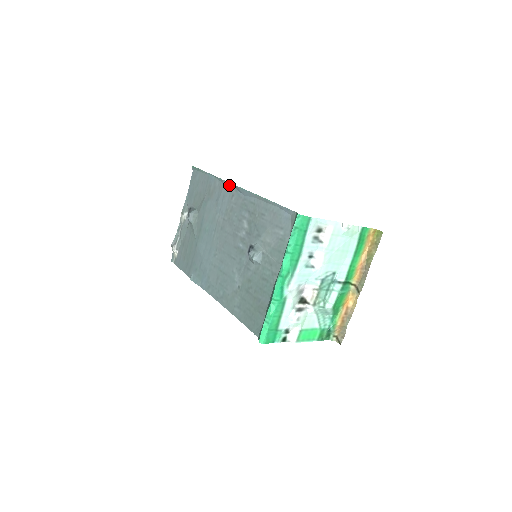
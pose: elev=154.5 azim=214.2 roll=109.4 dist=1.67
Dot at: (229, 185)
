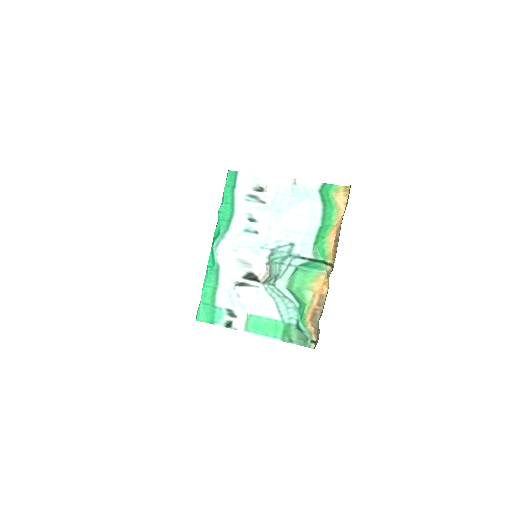
Dot at: occluded
